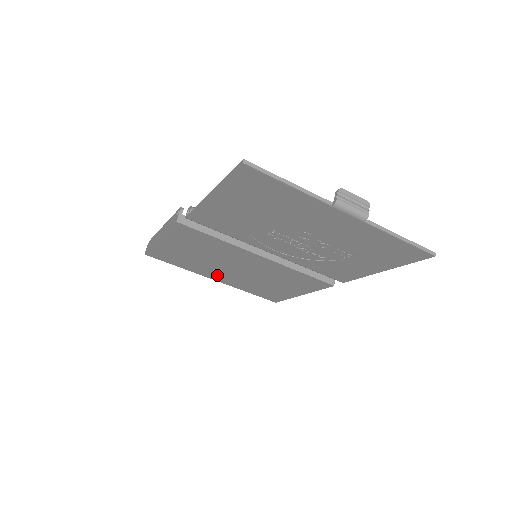
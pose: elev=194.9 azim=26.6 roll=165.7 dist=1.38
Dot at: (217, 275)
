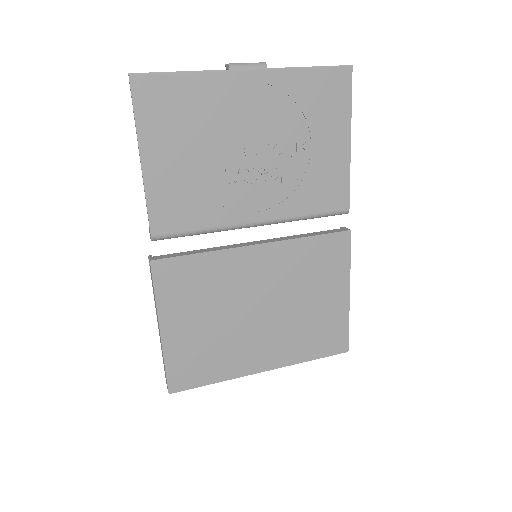
Dot at: (258, 353)
